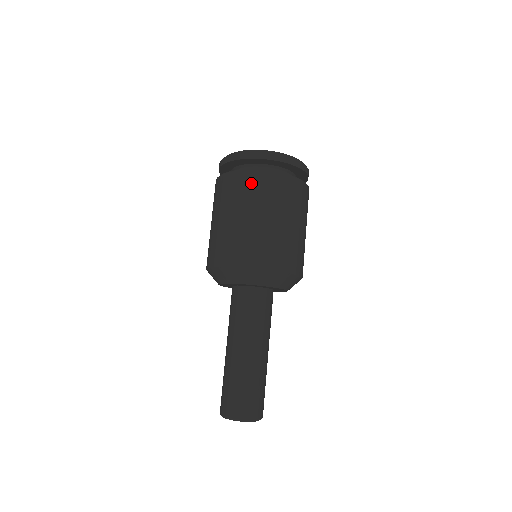
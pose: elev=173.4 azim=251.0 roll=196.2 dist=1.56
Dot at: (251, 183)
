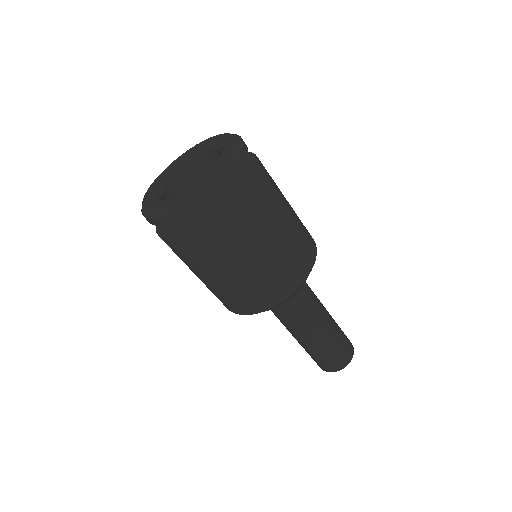
Dot at: occluded
